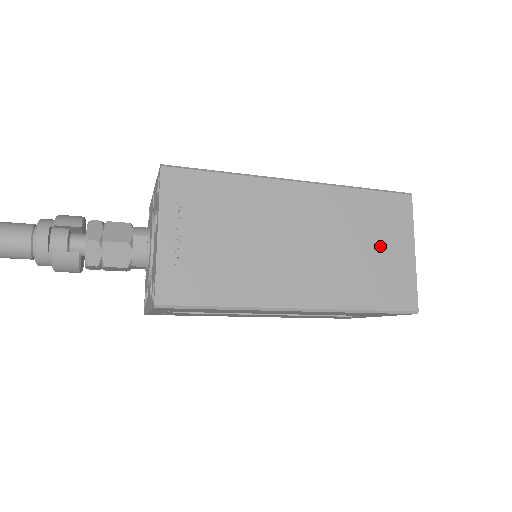
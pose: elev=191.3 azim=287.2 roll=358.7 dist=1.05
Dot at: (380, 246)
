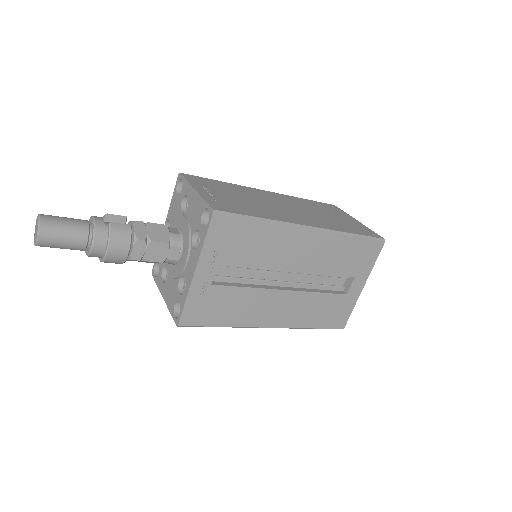
Dot at: (335, 216)
